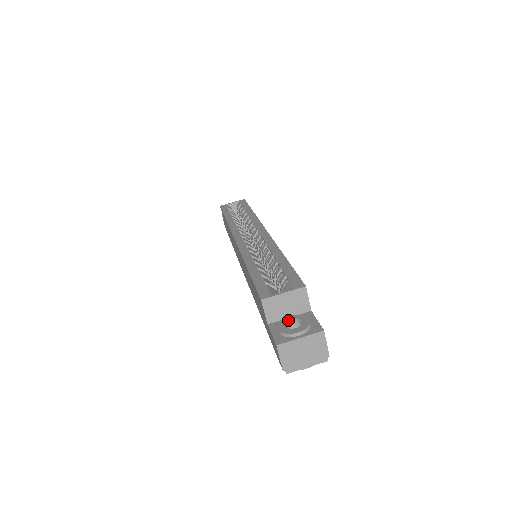
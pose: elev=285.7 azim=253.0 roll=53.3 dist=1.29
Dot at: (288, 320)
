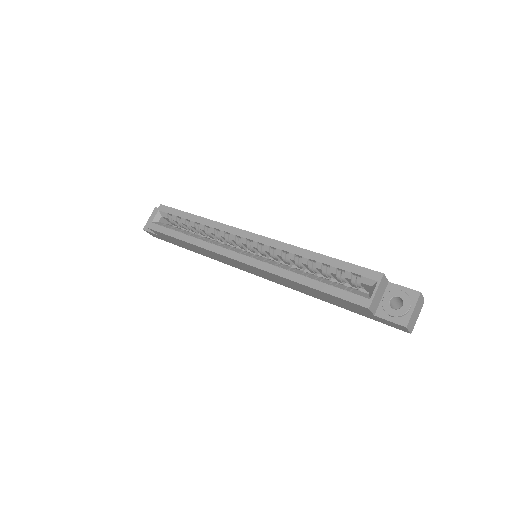
Dot at: (388, 303)
